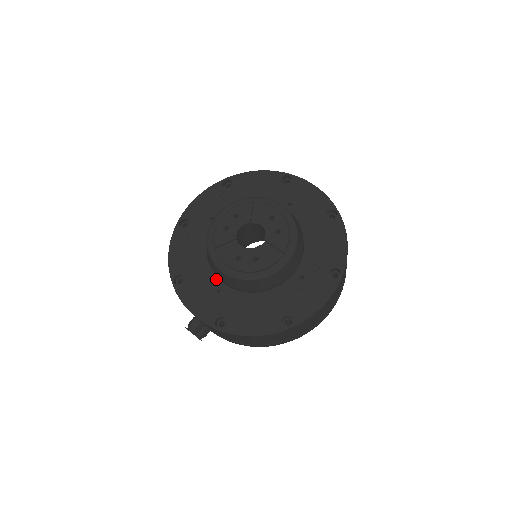
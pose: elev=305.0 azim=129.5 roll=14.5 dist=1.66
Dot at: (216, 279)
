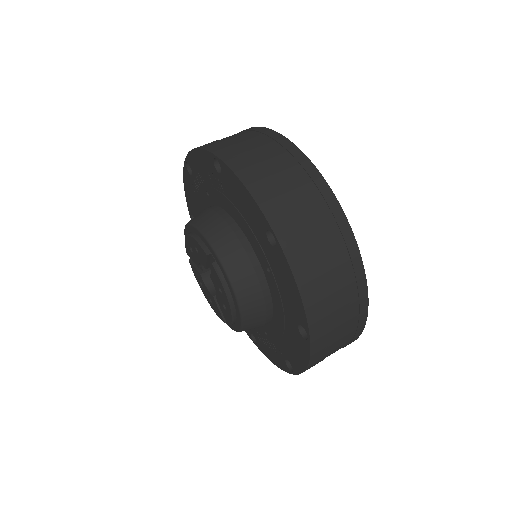
Dot at: occluded
